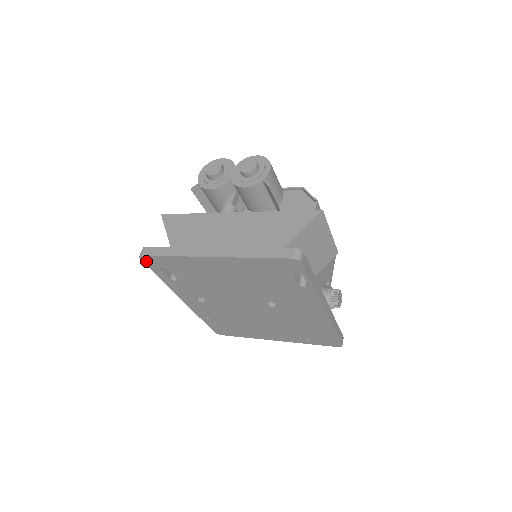
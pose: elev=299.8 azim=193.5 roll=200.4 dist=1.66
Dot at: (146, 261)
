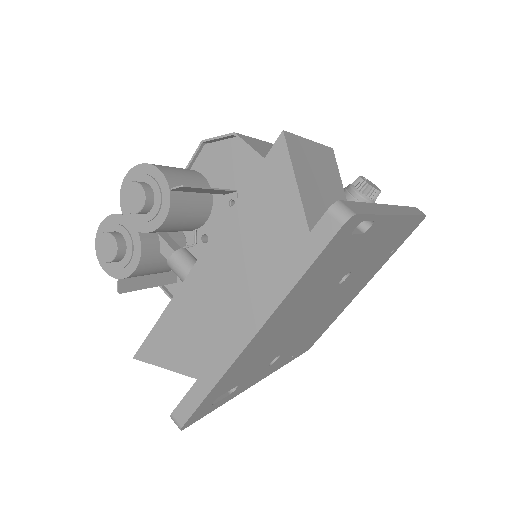
Dot at: (191, 422)
